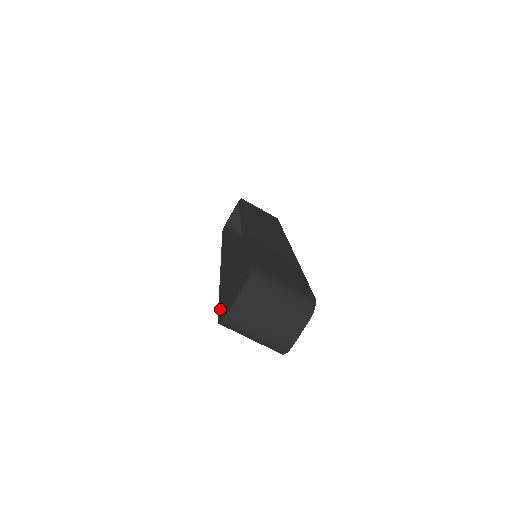
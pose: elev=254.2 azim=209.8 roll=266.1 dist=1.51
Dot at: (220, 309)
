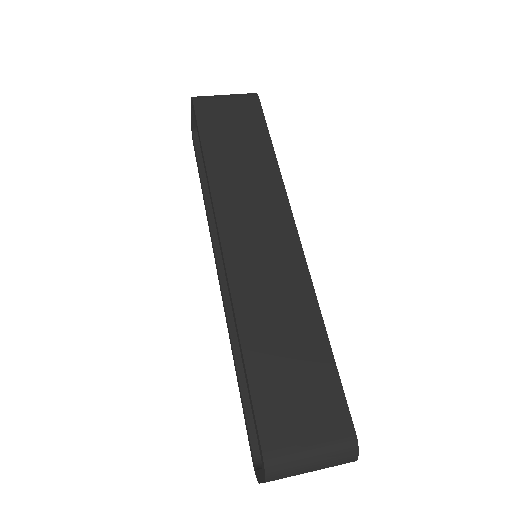
Dot at: (248, 436)
